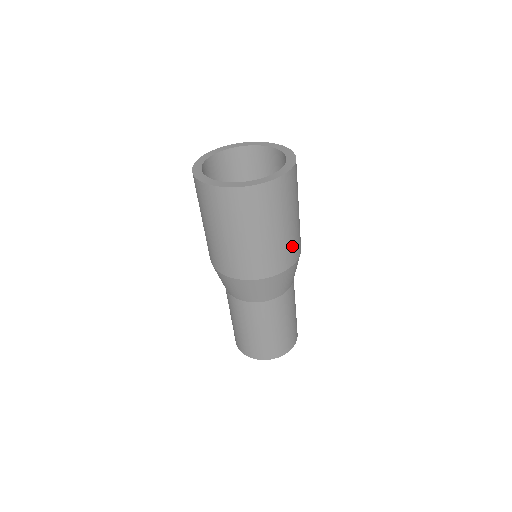
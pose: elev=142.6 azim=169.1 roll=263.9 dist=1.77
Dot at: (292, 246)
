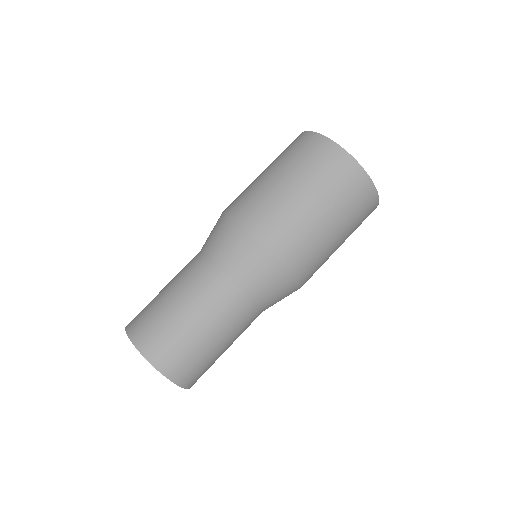
Dot at: occluded
